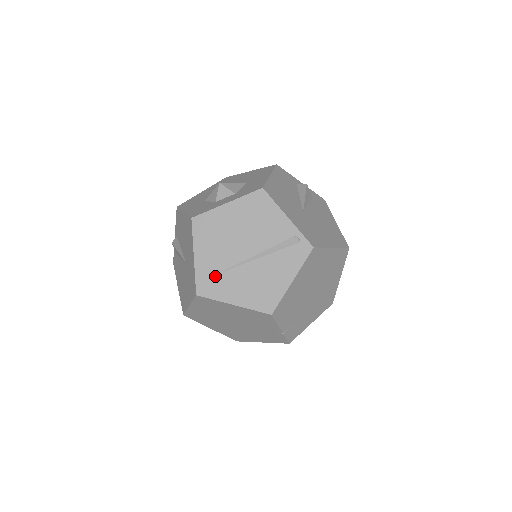
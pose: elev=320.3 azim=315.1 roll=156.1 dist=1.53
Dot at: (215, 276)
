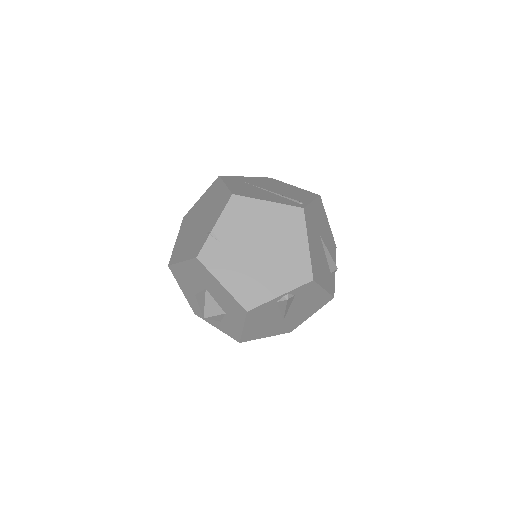
Dot at: (240, 181)
